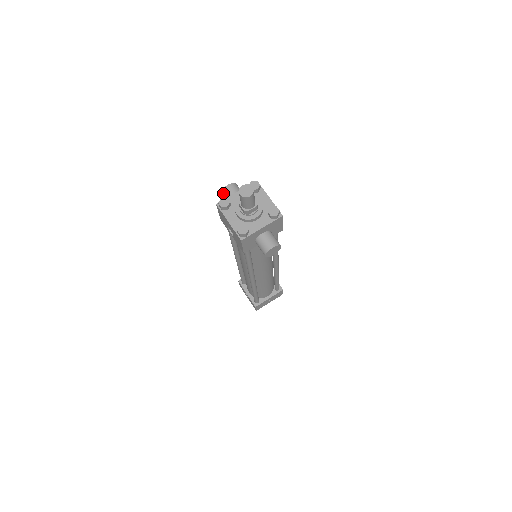
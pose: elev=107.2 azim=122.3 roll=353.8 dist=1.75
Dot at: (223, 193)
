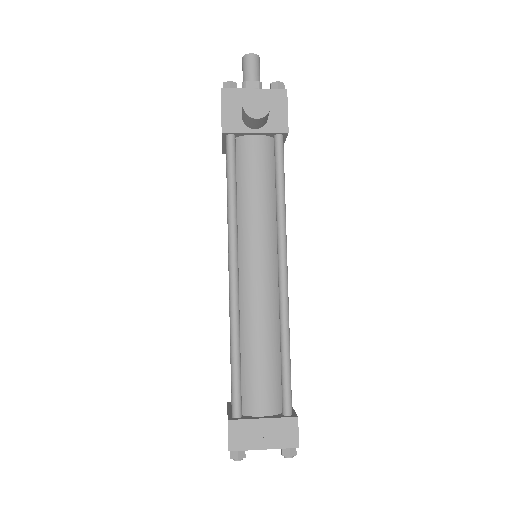
Dot at: occluded
